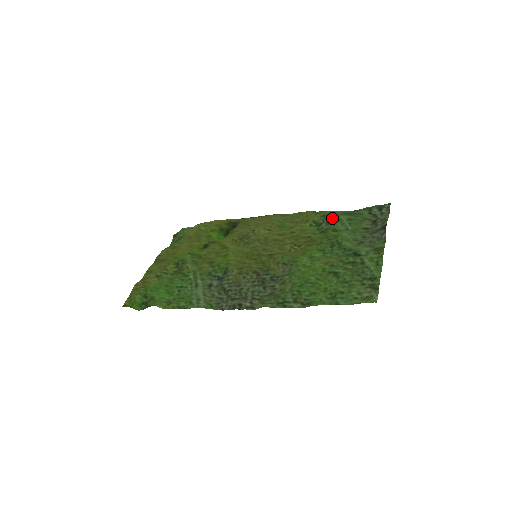
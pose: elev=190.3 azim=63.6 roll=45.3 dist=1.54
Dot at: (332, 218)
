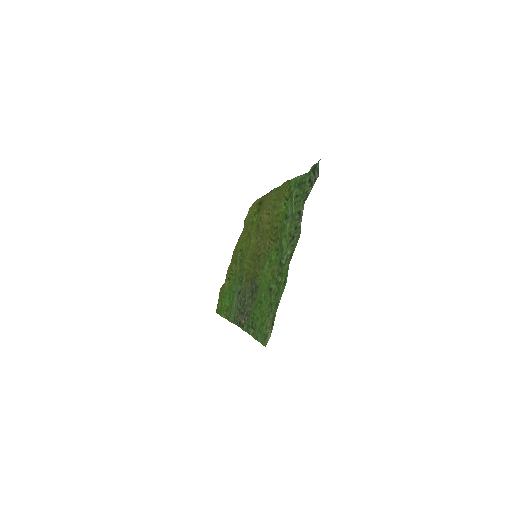
Dot at: (291, 194)
